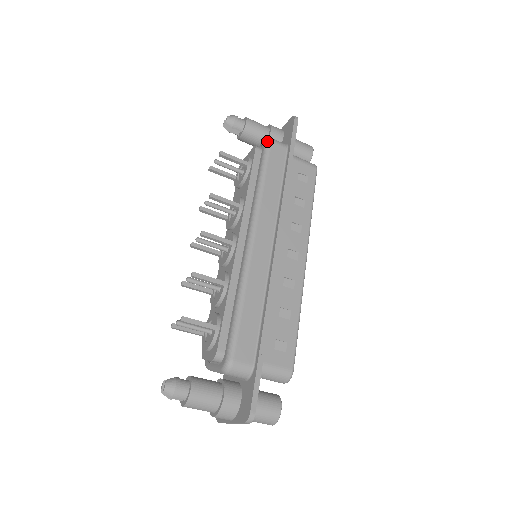
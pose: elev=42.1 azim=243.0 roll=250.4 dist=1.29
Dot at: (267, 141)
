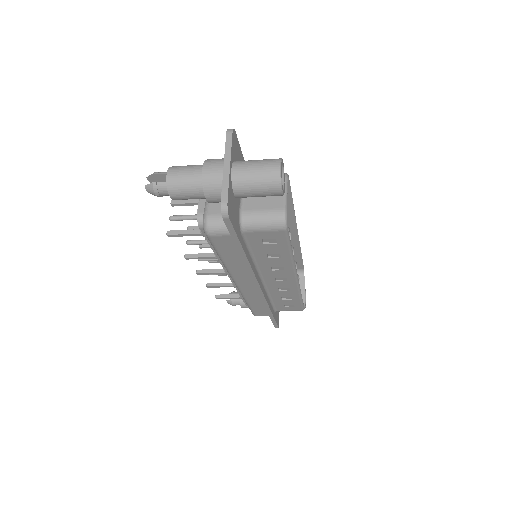
Dot at: occluded
